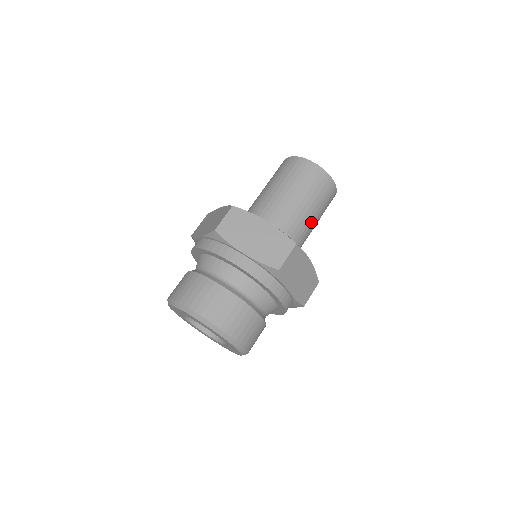
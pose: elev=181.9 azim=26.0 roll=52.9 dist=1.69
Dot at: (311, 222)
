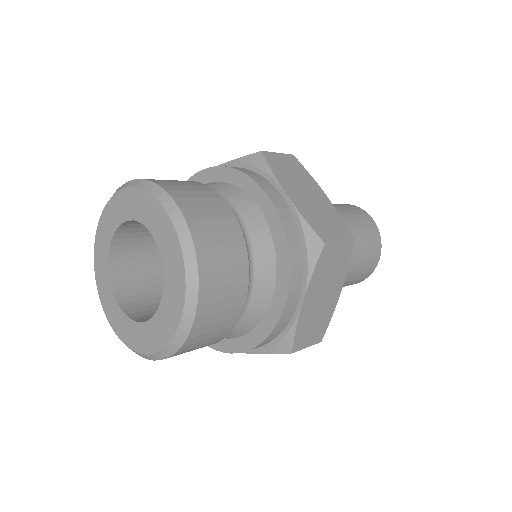
Dot at: occluded
